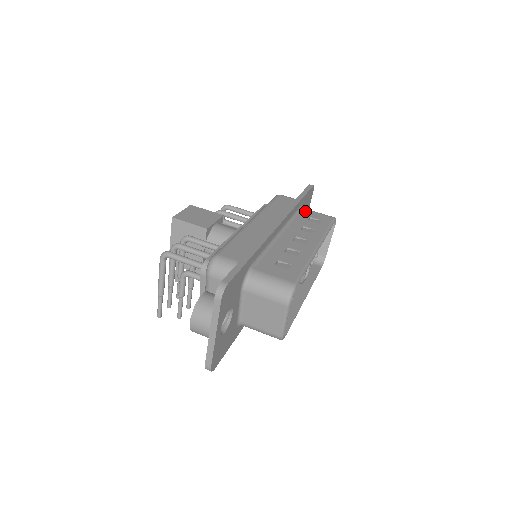
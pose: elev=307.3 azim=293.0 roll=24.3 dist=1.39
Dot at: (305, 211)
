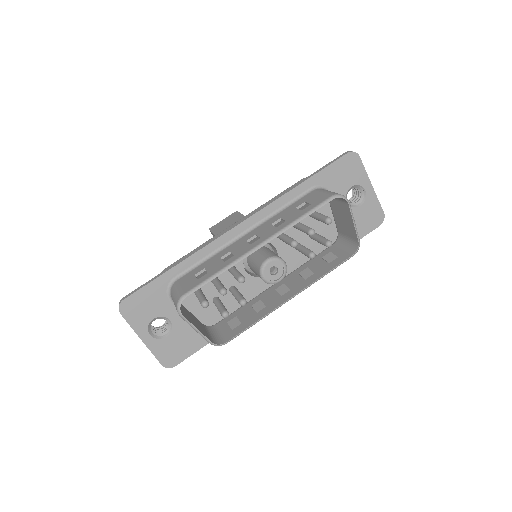
Dot at: (310, 194)
